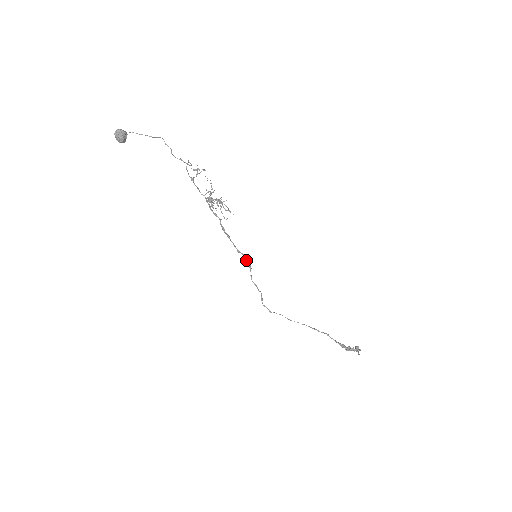
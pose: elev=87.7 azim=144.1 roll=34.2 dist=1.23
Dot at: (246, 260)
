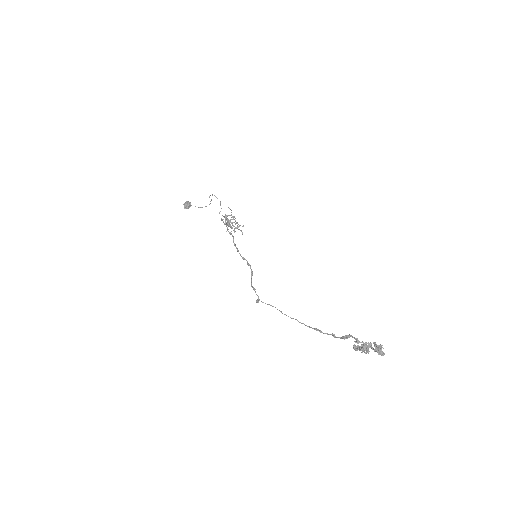
Dot at: (248, 264)
